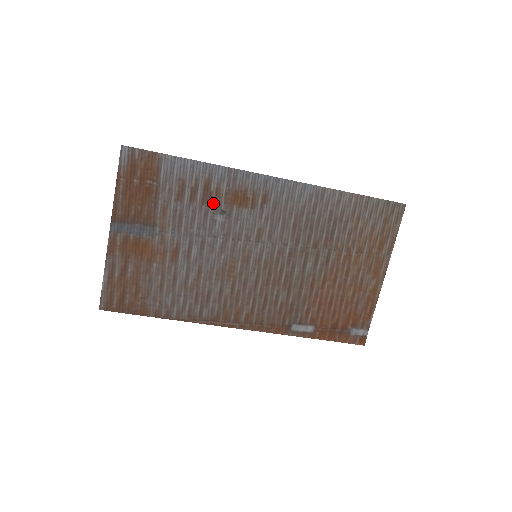
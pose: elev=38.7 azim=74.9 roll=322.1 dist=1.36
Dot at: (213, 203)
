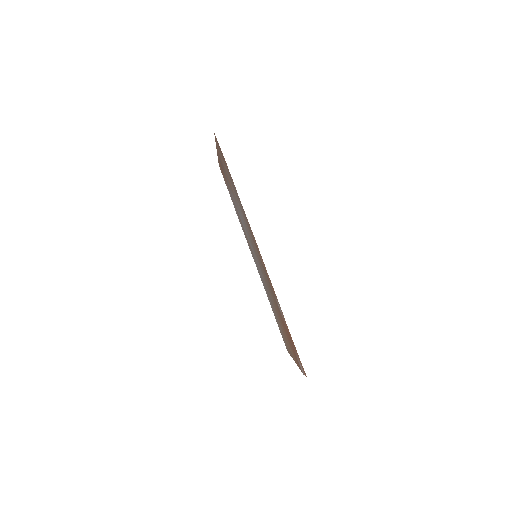
Dot at: occluded
